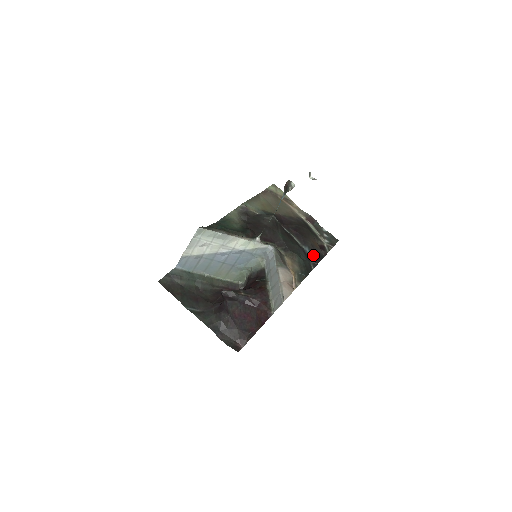
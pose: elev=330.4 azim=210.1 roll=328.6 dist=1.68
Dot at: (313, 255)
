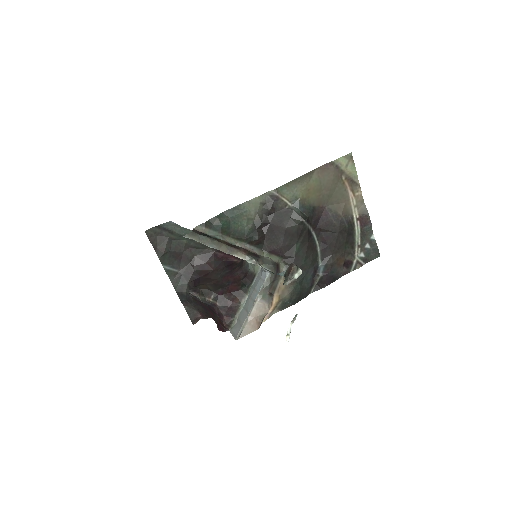
Dot at: (324, 277)
